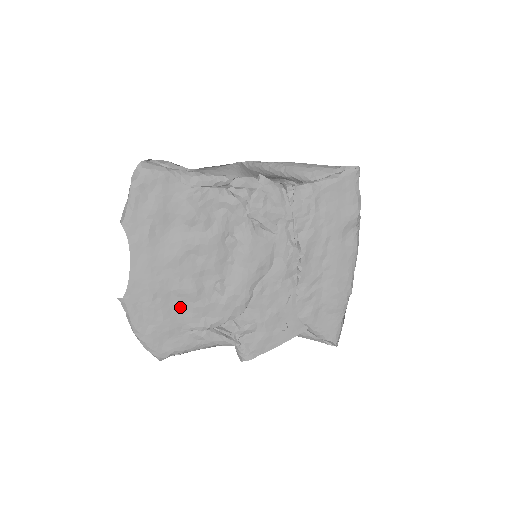
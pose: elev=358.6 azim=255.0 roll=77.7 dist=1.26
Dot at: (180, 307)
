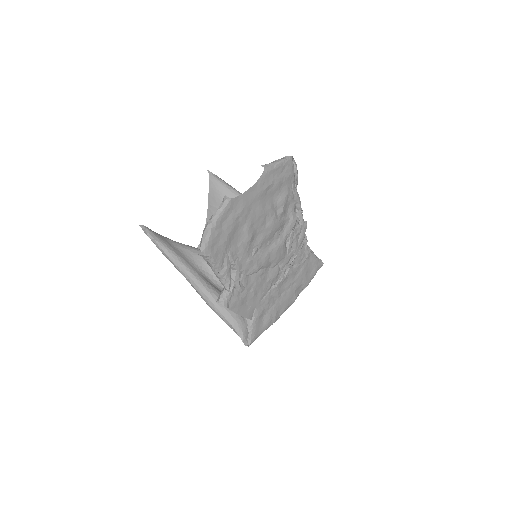
Dot at: (238, 237)
